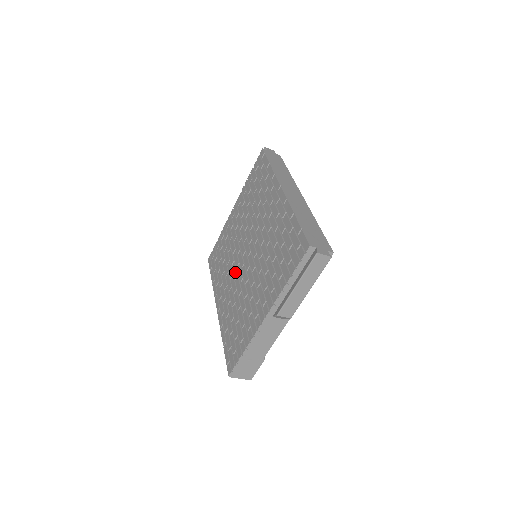
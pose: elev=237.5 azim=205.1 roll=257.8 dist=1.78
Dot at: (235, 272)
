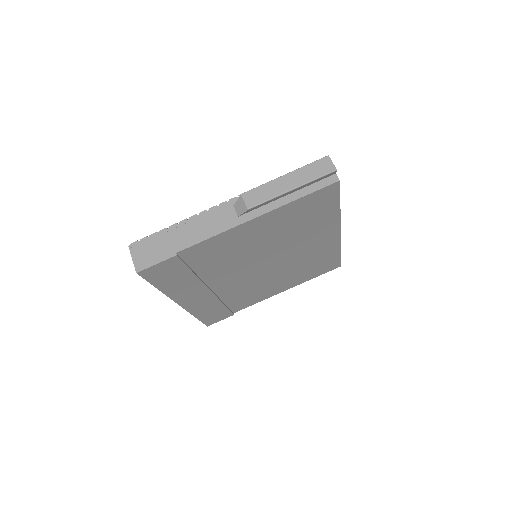
Dot at: occluded
